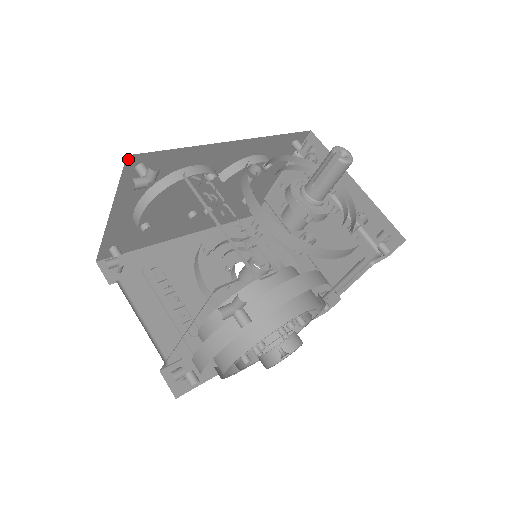
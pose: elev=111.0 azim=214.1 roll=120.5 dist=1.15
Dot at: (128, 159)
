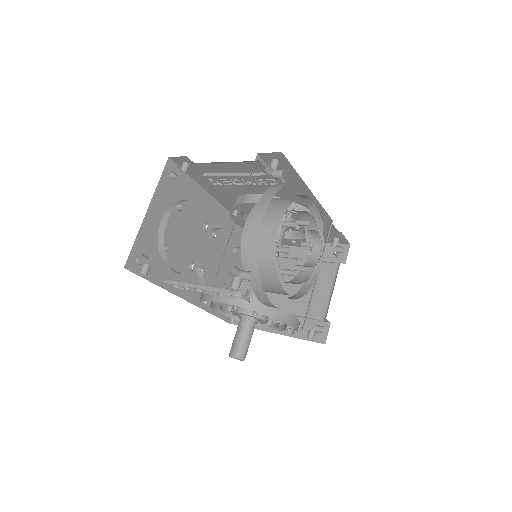
Dot at: (168, 162)
